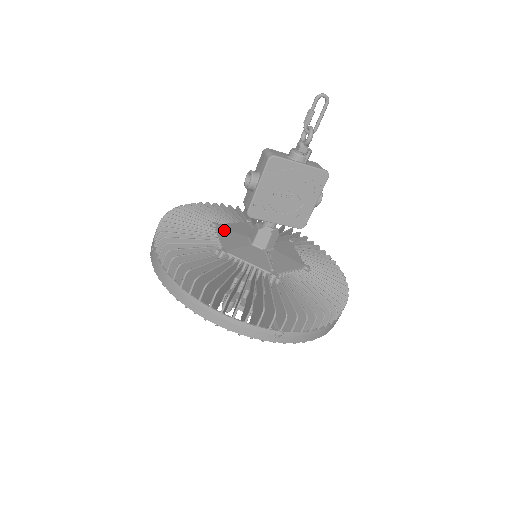
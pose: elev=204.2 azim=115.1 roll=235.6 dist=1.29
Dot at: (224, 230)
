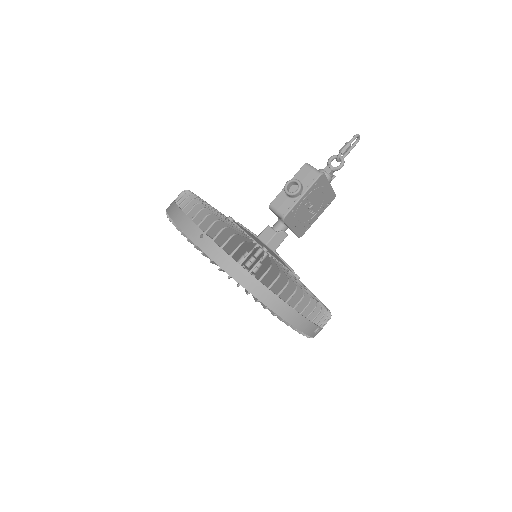
Dot at: (241, 227)
